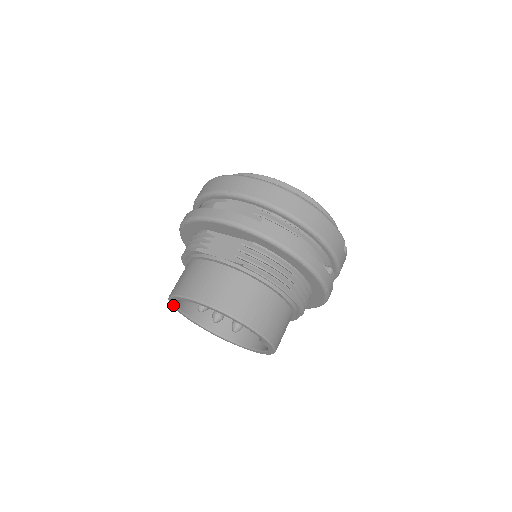
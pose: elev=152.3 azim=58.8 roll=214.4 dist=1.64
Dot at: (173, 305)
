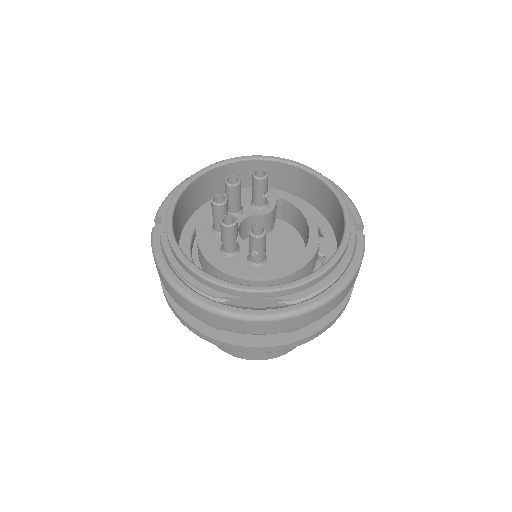
Dot at: occluded
